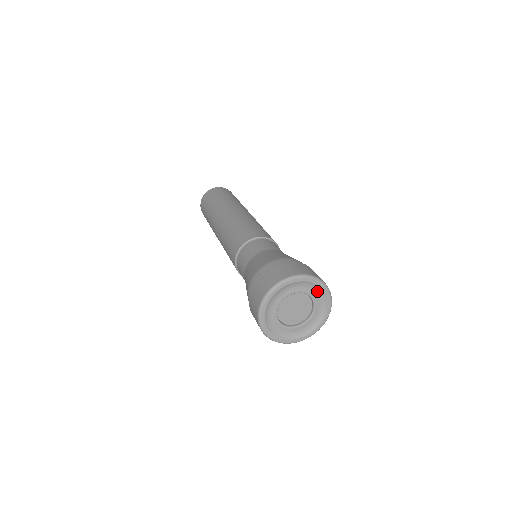
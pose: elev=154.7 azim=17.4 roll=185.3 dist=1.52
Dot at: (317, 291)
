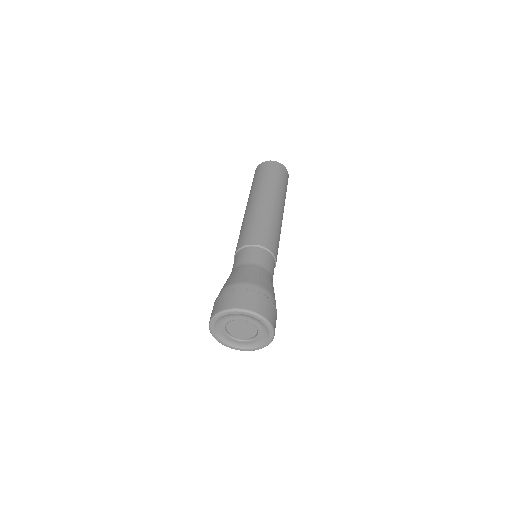
Dot at: (264, 338)
